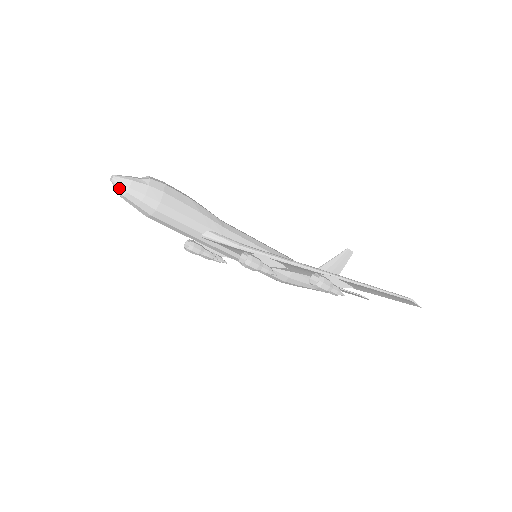
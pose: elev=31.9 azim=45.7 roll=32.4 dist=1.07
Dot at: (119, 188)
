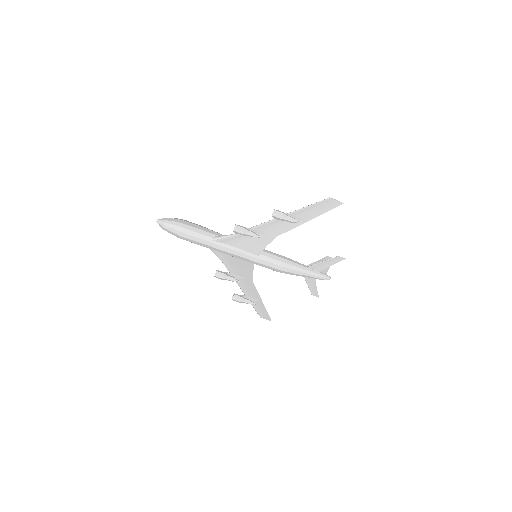
Dot at: (161, 222)
